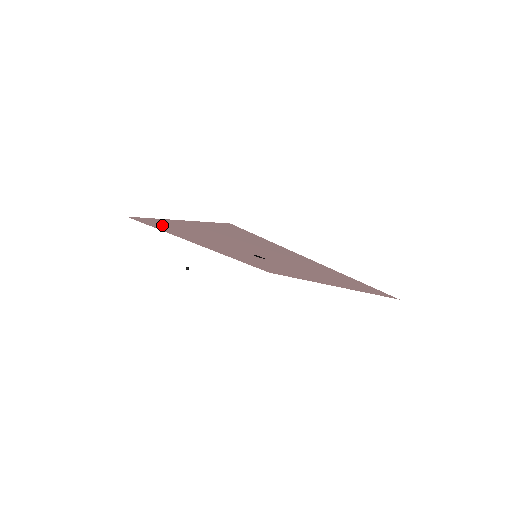
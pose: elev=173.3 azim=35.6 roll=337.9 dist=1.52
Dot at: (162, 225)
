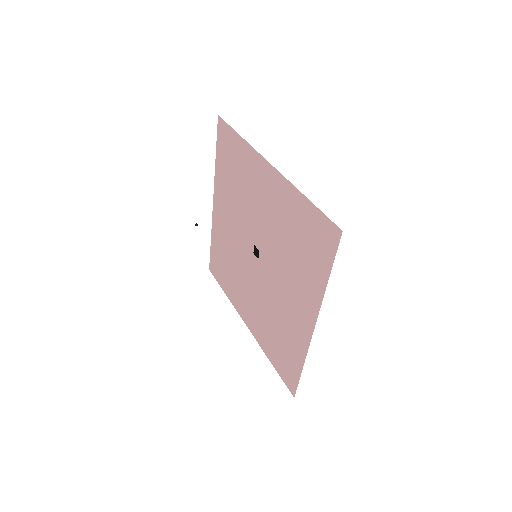
Dot at: (218, 251)
